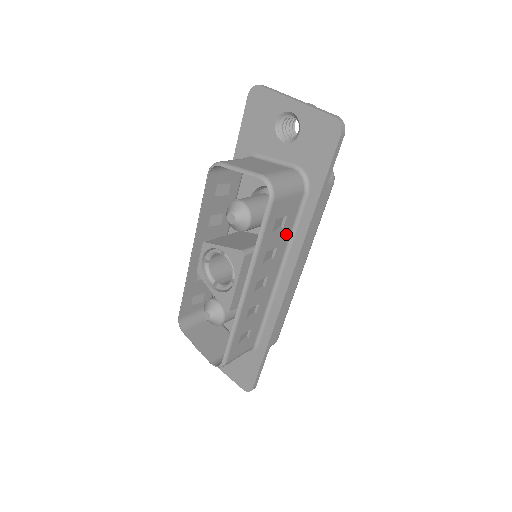
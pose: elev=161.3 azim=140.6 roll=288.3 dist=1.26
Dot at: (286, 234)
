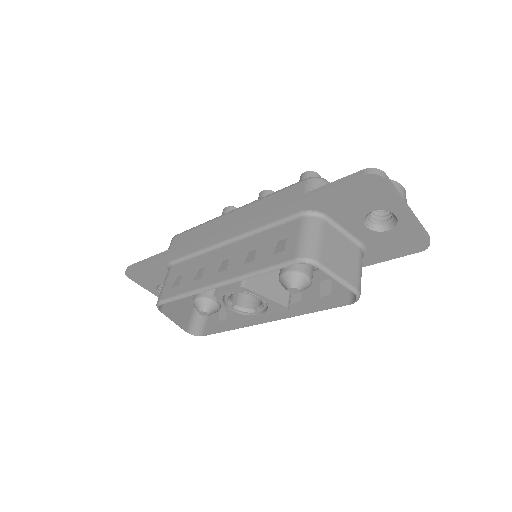
Dot at: (316, 278)
